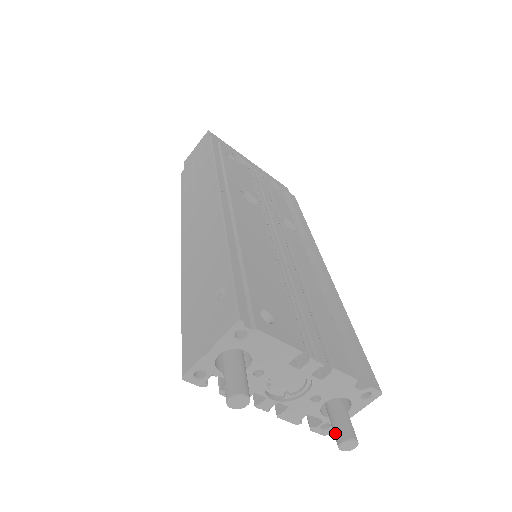
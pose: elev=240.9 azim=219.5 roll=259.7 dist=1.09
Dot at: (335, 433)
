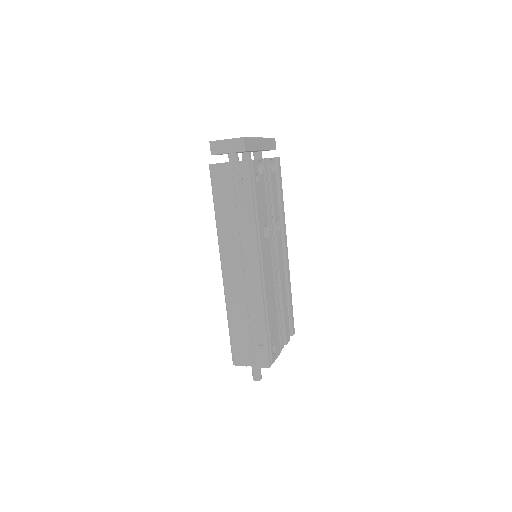
Dot at: occluded
